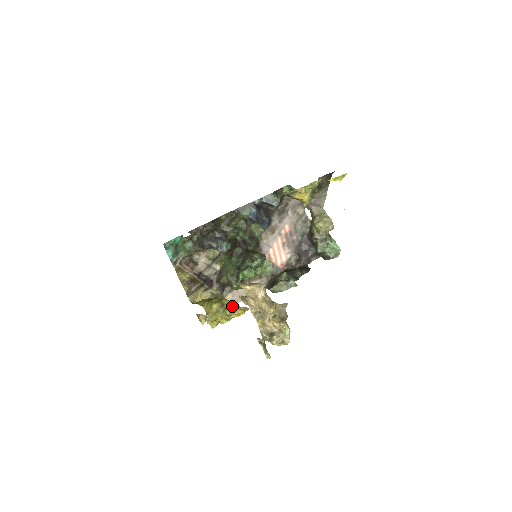
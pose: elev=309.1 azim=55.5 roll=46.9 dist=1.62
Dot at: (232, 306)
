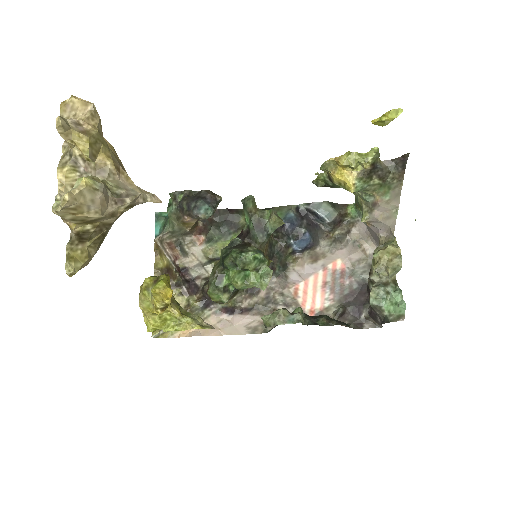
Dot at: (163, 280)
